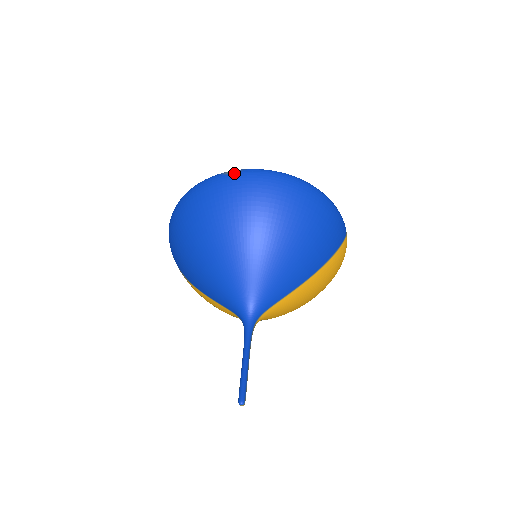
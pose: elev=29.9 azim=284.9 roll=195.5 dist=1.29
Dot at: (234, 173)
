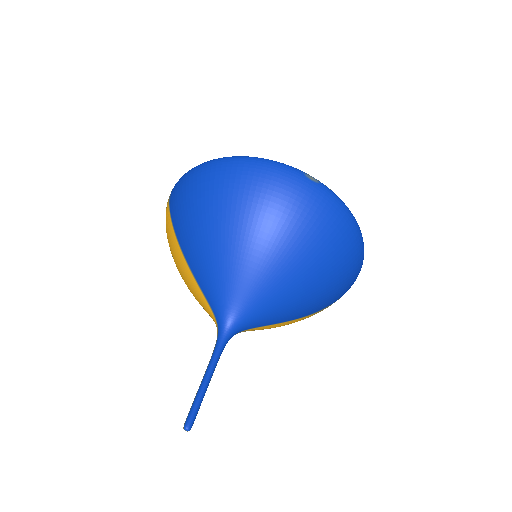
Dot at: (314, 182)
